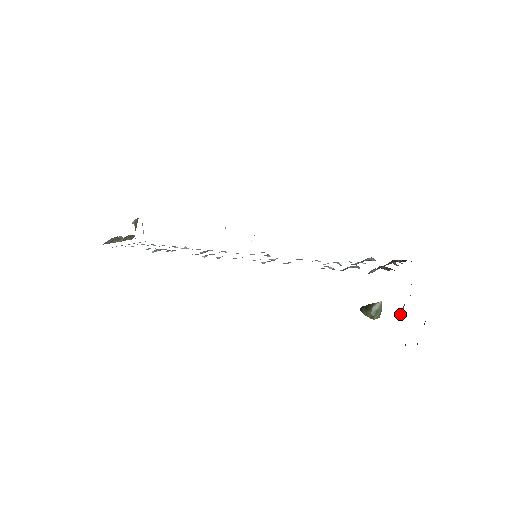
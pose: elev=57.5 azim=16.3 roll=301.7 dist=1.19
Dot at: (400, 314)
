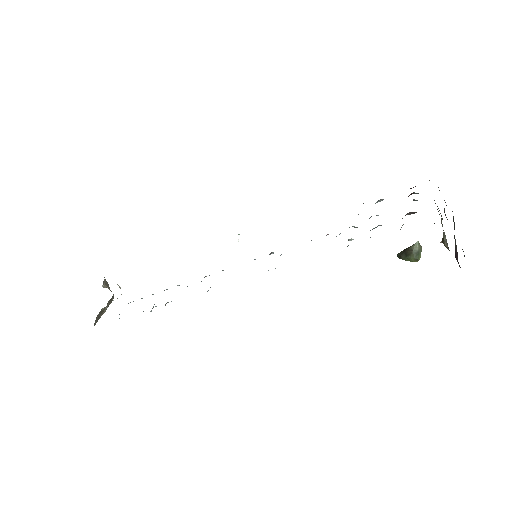
Dot at: (445, 245)
